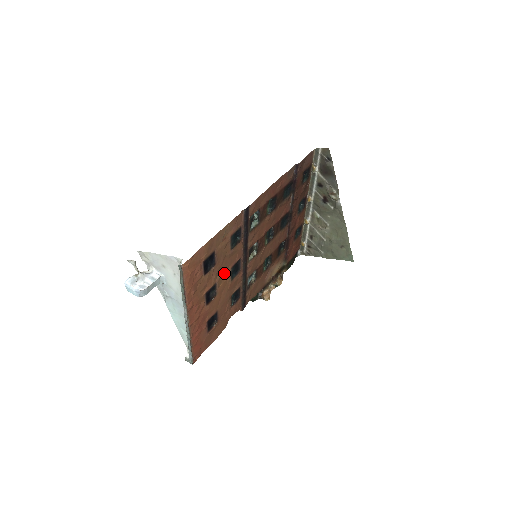
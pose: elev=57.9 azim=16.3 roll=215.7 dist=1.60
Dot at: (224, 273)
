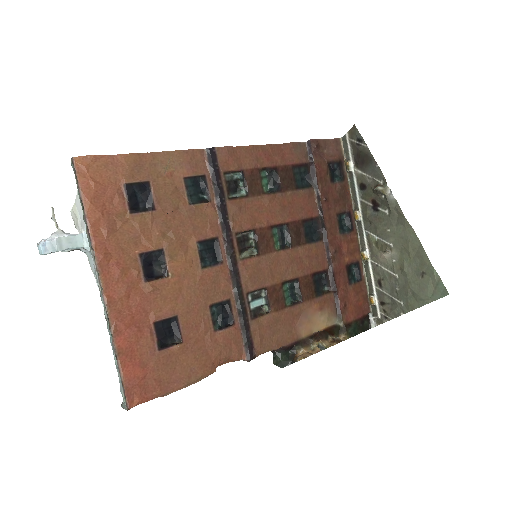
Dot at: (182, 243)
